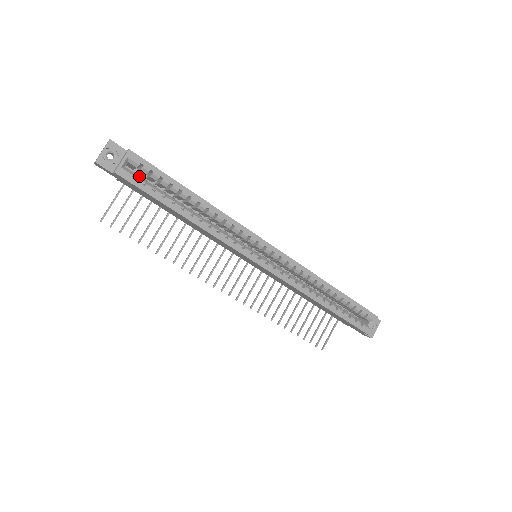
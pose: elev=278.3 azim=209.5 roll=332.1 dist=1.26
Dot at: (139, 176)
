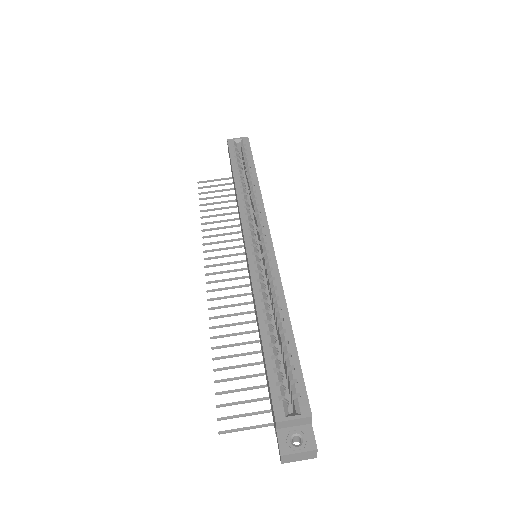
Dot at: occluded
